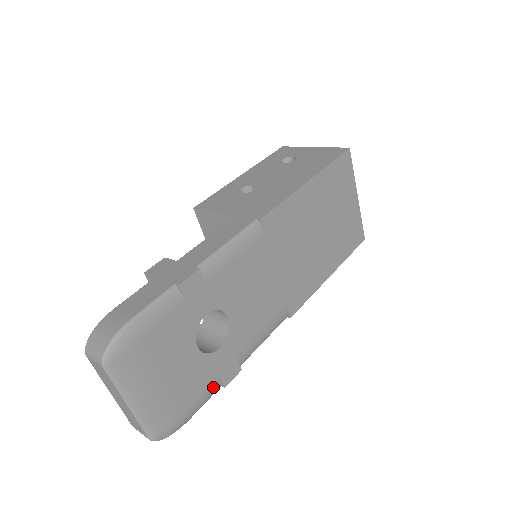
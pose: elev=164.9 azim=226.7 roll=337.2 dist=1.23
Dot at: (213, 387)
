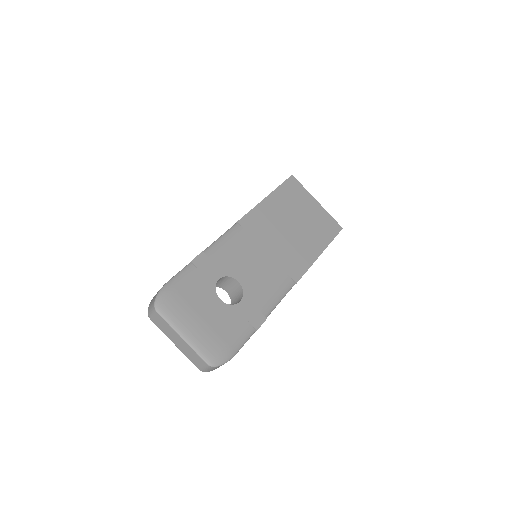
Dot at: (246, 329)
